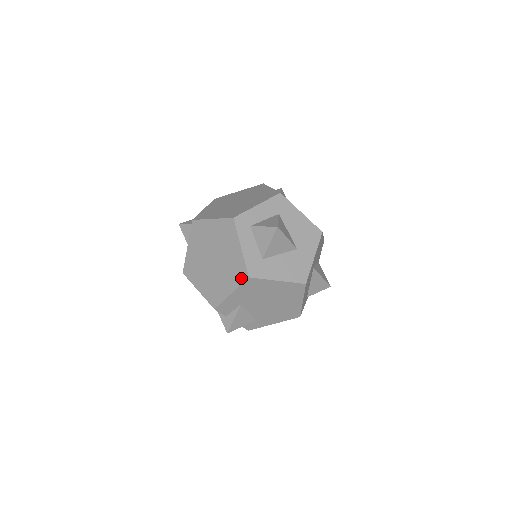
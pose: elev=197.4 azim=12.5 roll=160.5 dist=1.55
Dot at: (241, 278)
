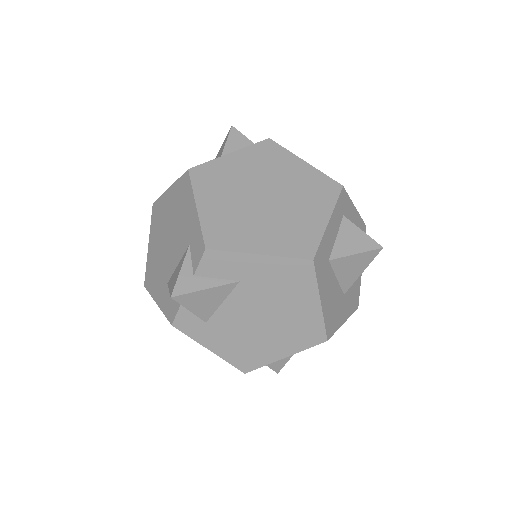
Dot at: (298, 251)
